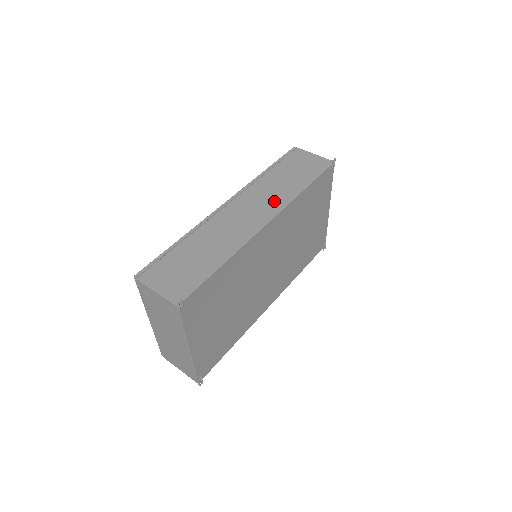
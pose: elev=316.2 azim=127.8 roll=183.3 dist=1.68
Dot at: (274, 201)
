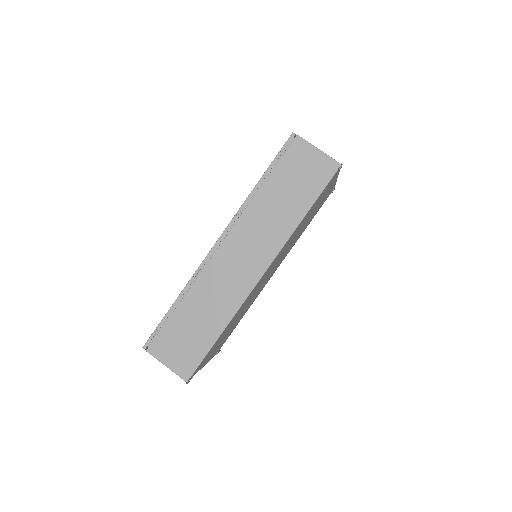
Dot at: (268, 241)
